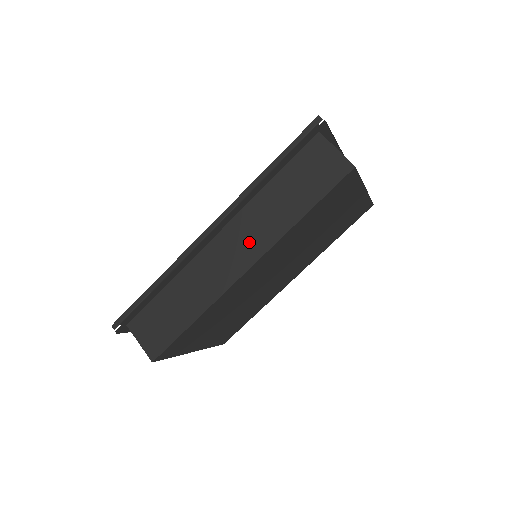
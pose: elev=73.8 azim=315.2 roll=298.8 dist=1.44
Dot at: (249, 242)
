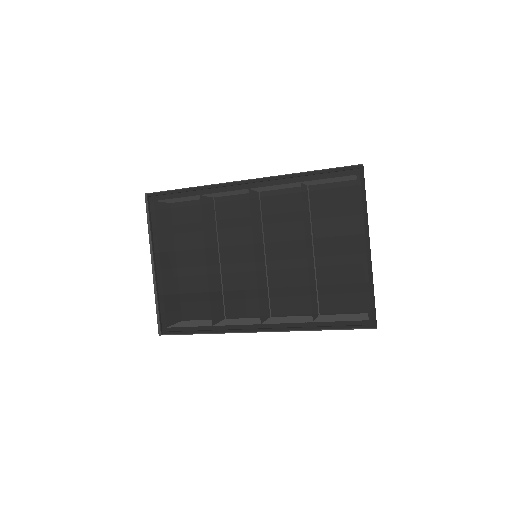
Dot at: occluded
